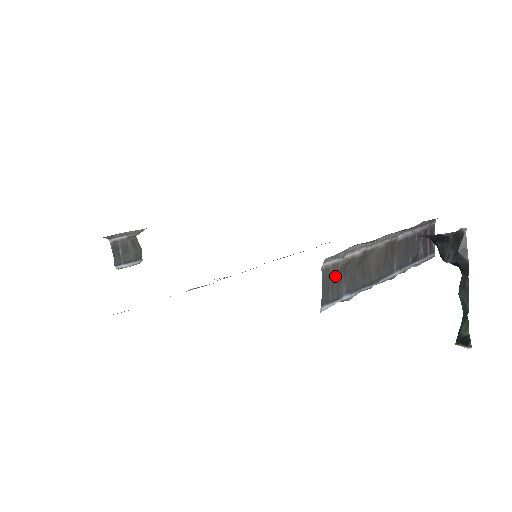
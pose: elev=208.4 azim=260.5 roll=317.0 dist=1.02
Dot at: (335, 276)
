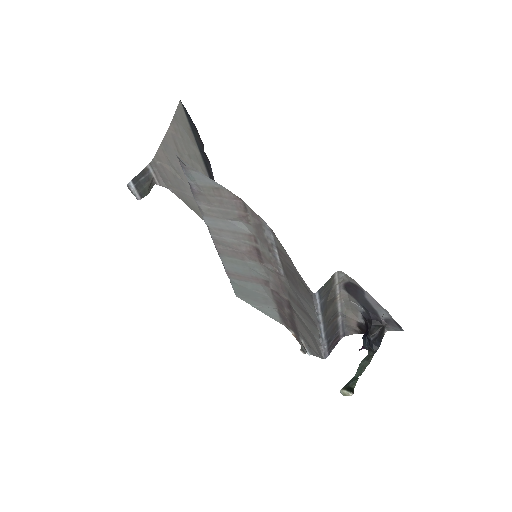
Dot at: (330, 287)
